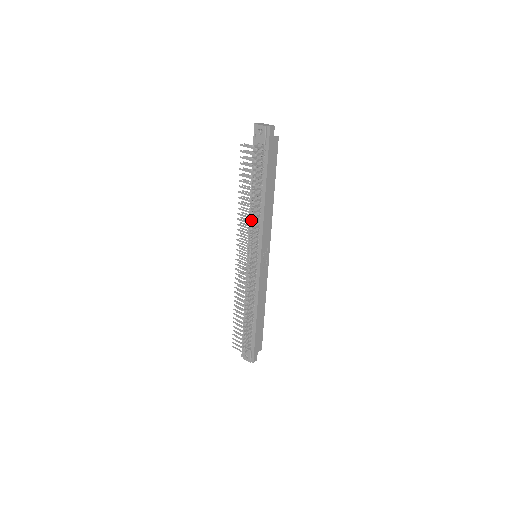
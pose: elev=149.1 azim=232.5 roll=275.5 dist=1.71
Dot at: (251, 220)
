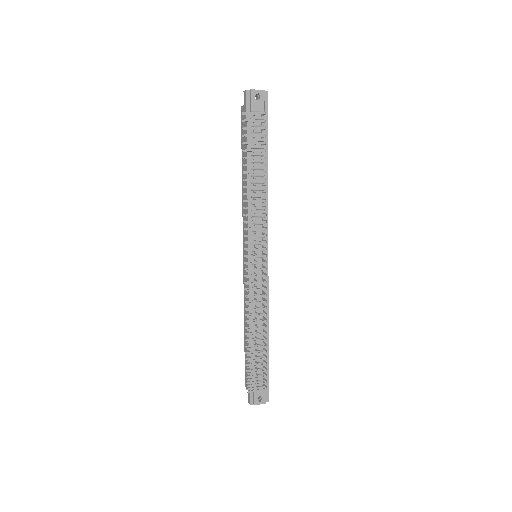
Dot at: occluded
